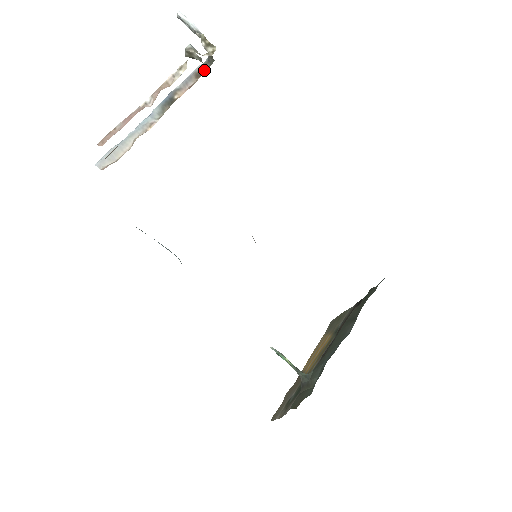
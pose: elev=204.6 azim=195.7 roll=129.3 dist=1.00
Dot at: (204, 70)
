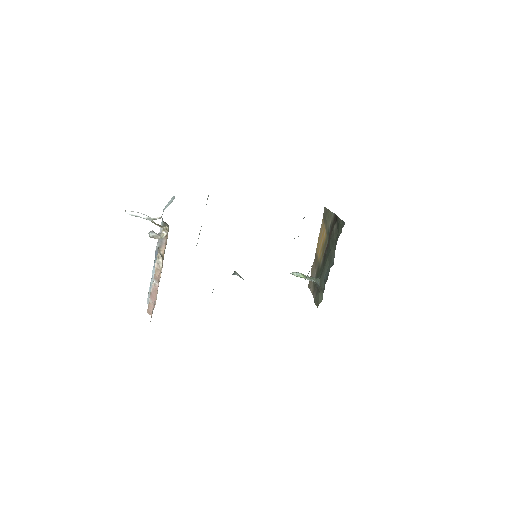
Dot at: occluded
